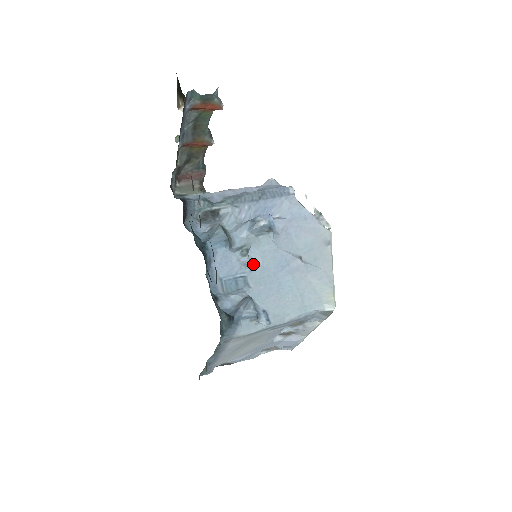
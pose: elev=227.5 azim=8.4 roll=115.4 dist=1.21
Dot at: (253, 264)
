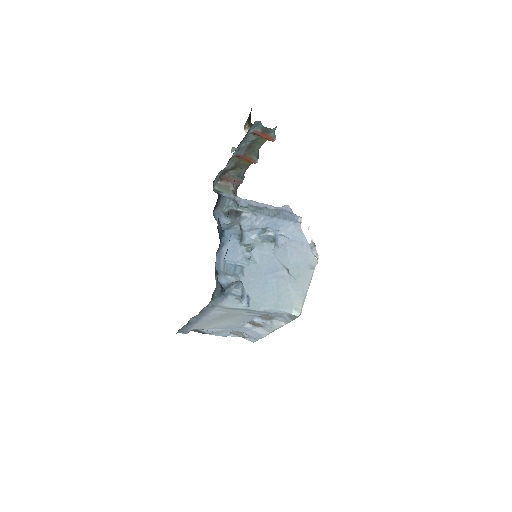
Dot at: (252, 260)
